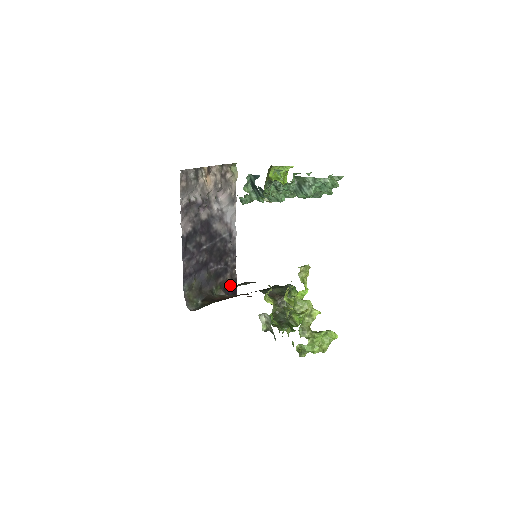
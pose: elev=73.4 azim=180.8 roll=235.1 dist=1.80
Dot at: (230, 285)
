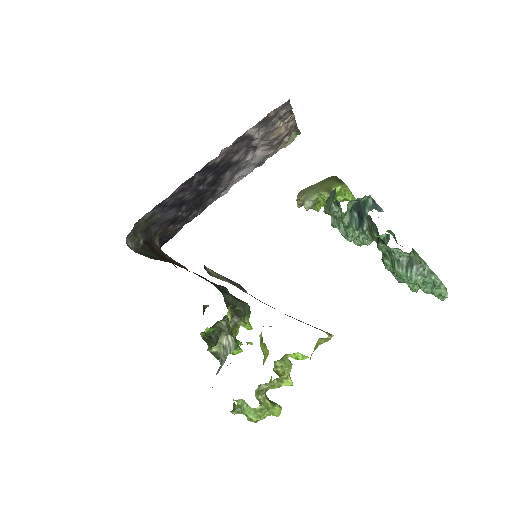
Dot at: (167, 237)
